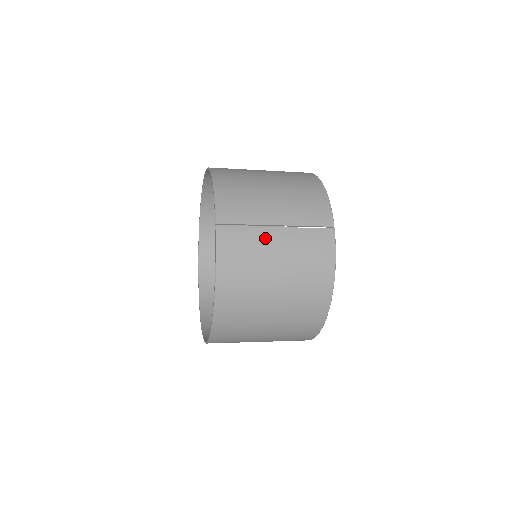
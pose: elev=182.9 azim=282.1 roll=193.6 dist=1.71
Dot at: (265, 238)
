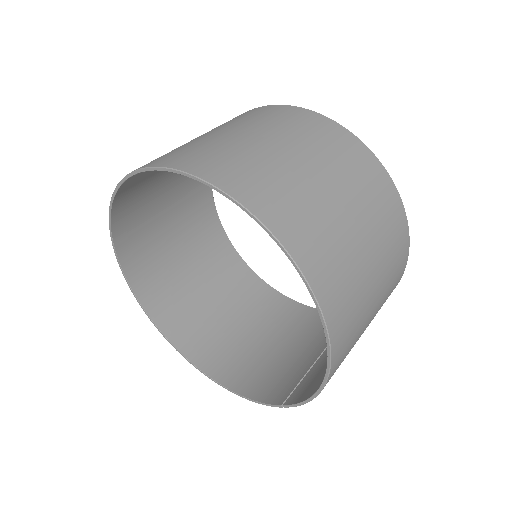
Dot at: (306, 365)
